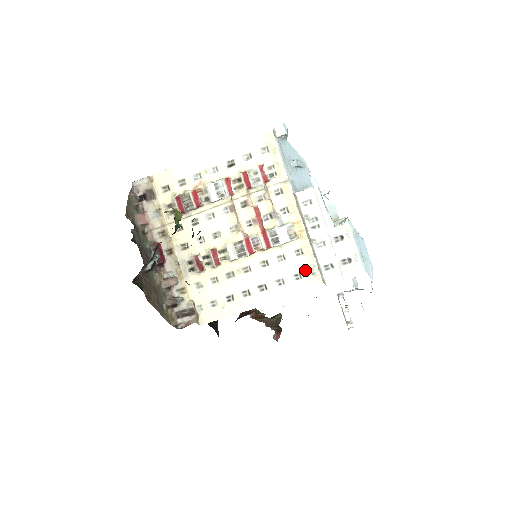
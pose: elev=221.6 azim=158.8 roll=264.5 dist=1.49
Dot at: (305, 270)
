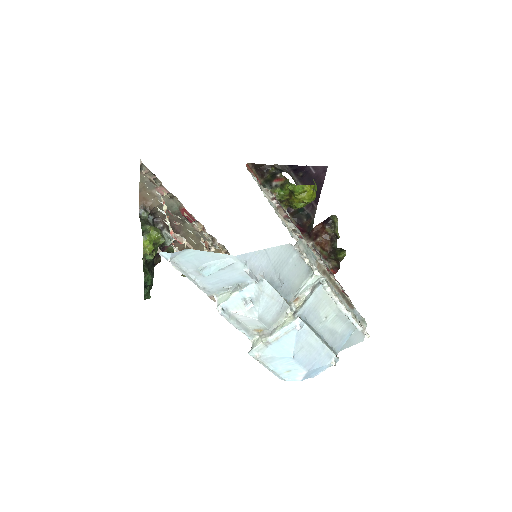
Dot at: occluded
